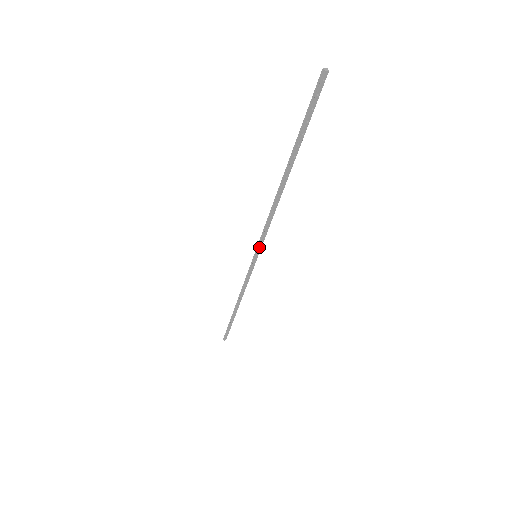
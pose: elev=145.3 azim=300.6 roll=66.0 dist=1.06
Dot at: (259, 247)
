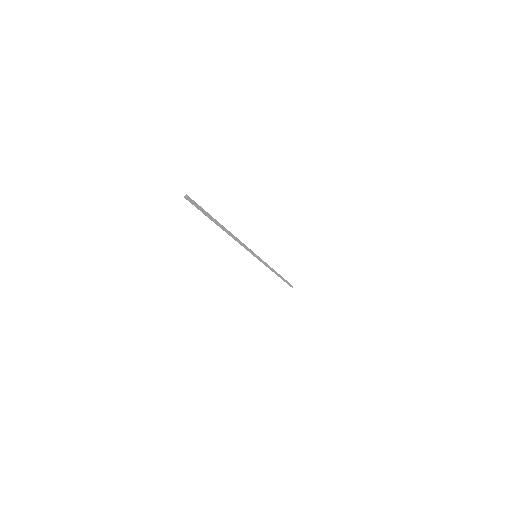
Dot at: (252, 254)
